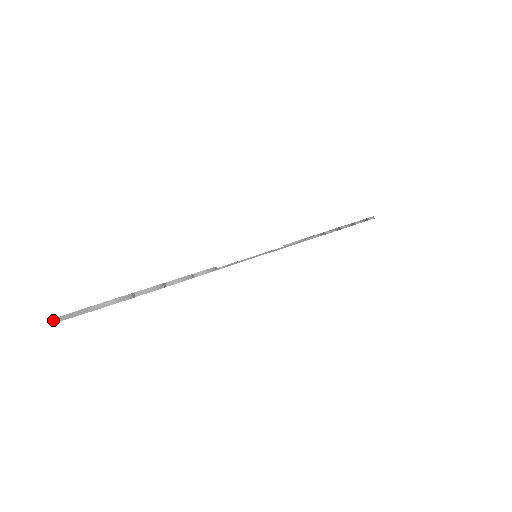
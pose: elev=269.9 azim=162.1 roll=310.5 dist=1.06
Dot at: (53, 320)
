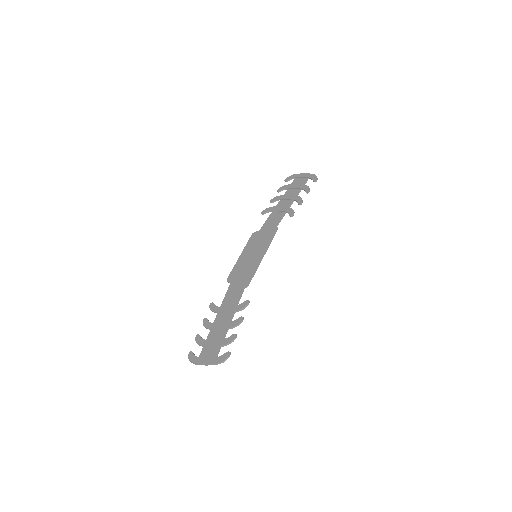
Dot at: occluded
